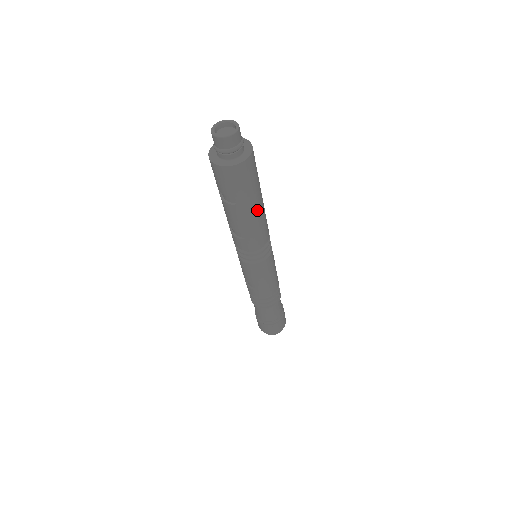
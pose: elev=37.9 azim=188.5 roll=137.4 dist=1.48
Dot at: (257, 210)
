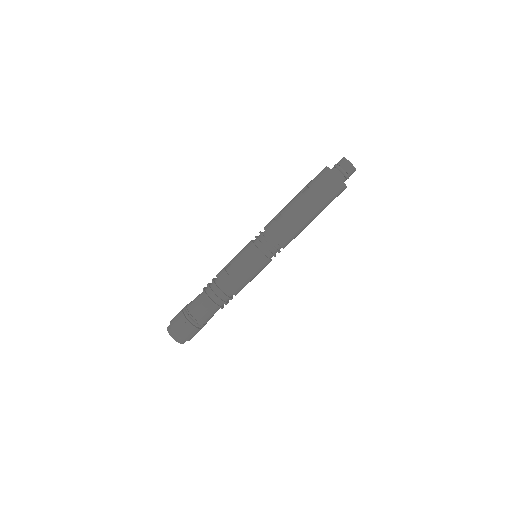
Dot at: (308, 217)
